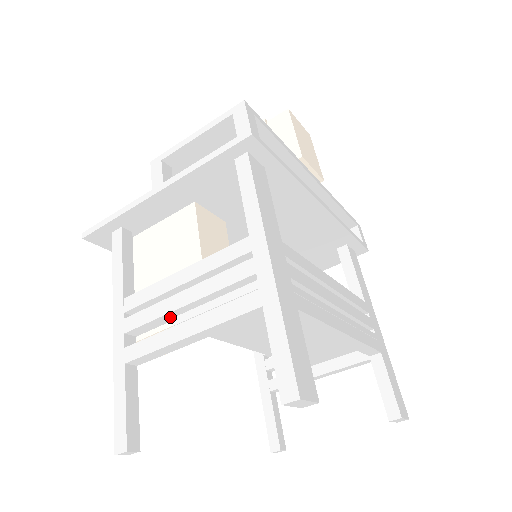
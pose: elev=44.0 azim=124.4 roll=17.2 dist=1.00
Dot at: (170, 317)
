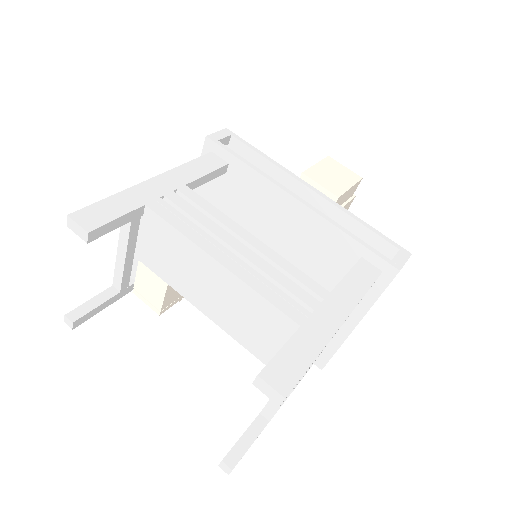
Dot at: occluded
